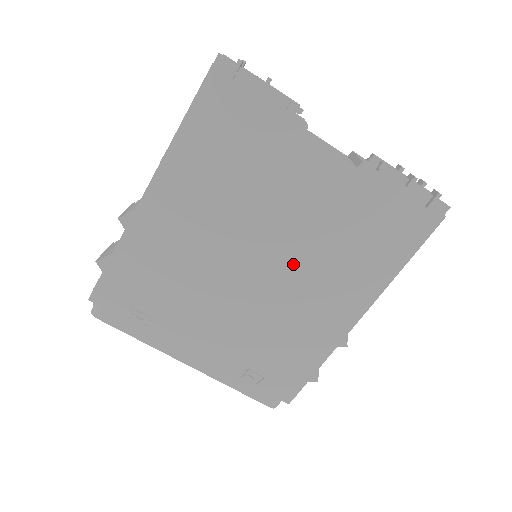
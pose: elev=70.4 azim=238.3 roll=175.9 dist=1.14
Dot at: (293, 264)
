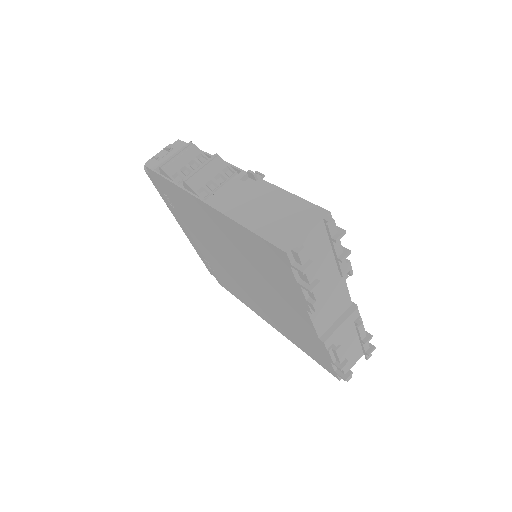
Dot at: (258, 294)
